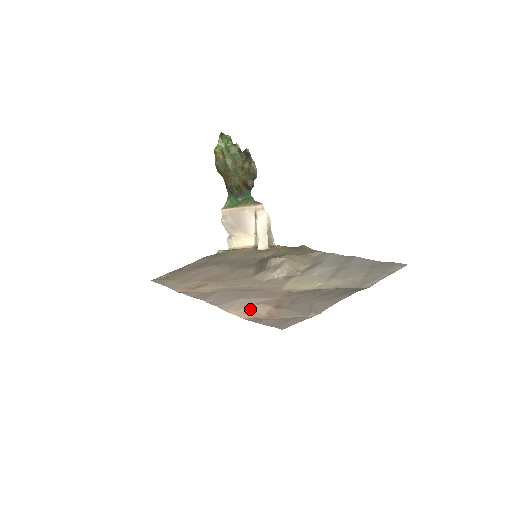
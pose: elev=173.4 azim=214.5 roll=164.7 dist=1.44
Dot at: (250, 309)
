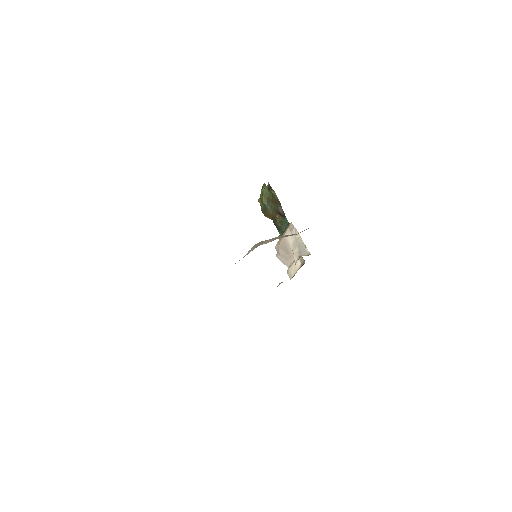
Dot at: occluded
